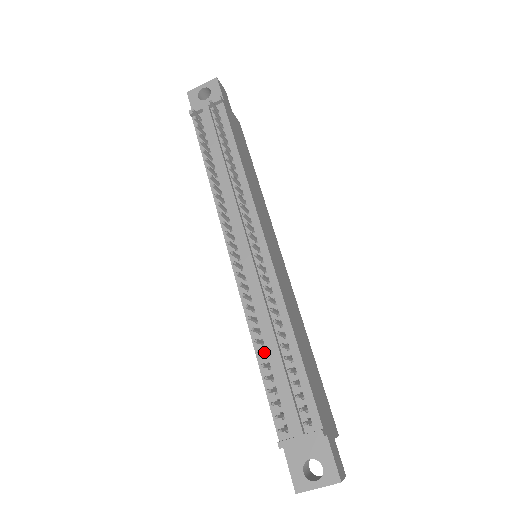
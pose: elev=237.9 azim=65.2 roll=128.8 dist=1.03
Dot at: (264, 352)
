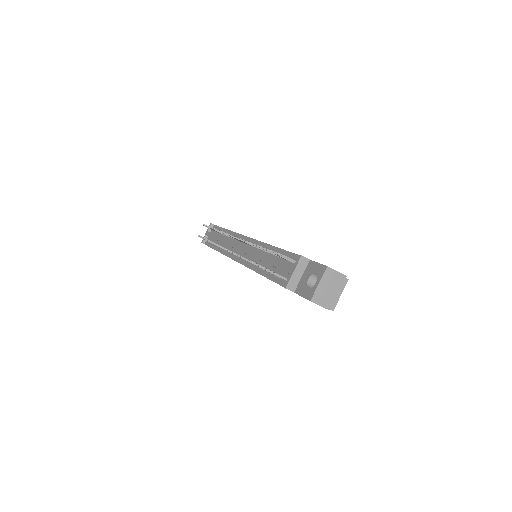
Dot at: occluded
